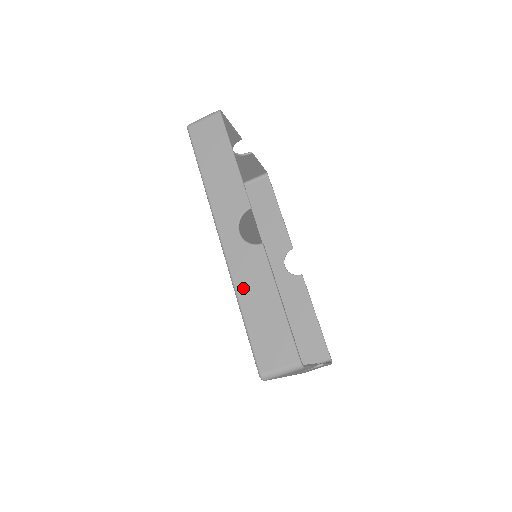
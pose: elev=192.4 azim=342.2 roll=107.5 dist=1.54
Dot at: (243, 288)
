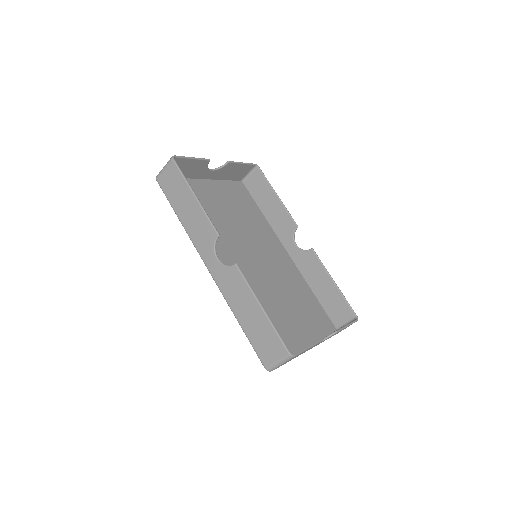
Dot at: (234, 303)
